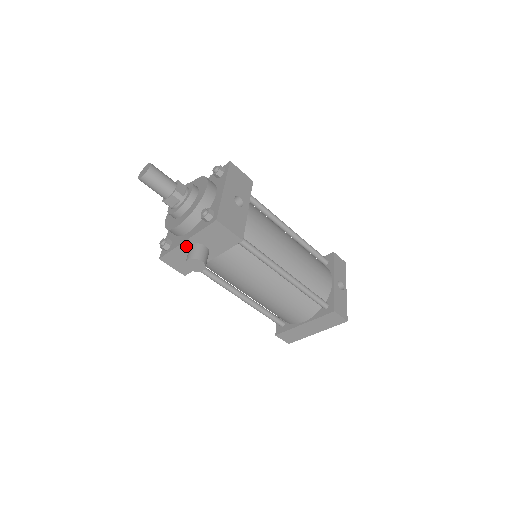
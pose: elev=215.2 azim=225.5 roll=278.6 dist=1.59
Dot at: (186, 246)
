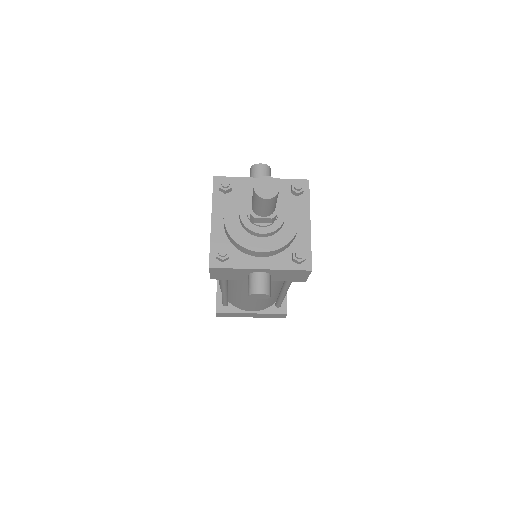
Dot at: (253, 271)
